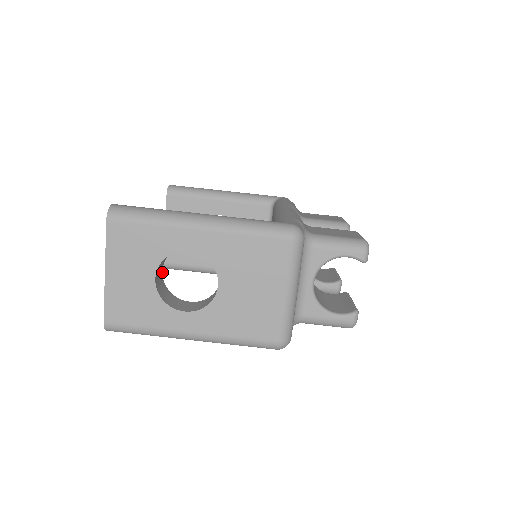
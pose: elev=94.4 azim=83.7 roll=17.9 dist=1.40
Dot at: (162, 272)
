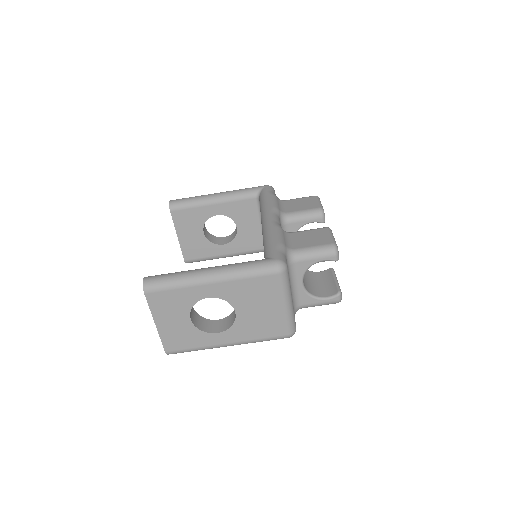
Dot at: occluded
